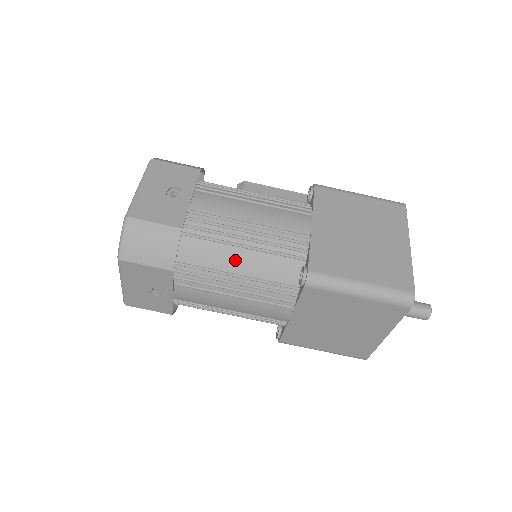
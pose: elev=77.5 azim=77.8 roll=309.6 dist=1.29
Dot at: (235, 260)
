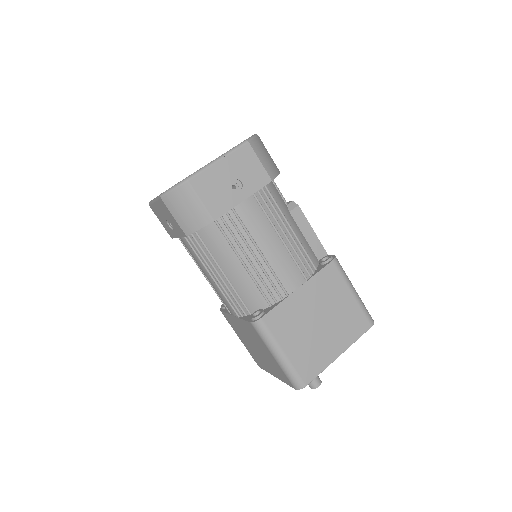
Dot at: (230, 264)
